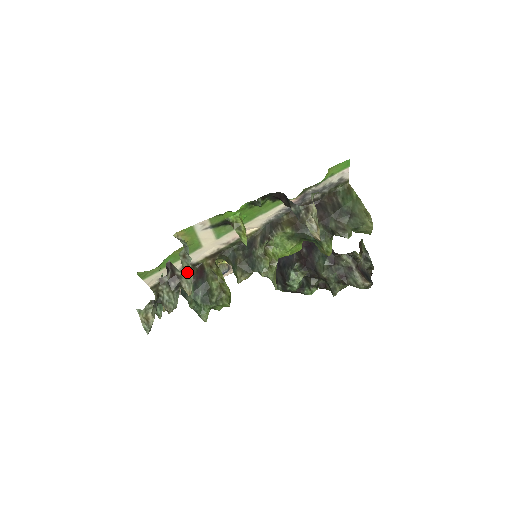
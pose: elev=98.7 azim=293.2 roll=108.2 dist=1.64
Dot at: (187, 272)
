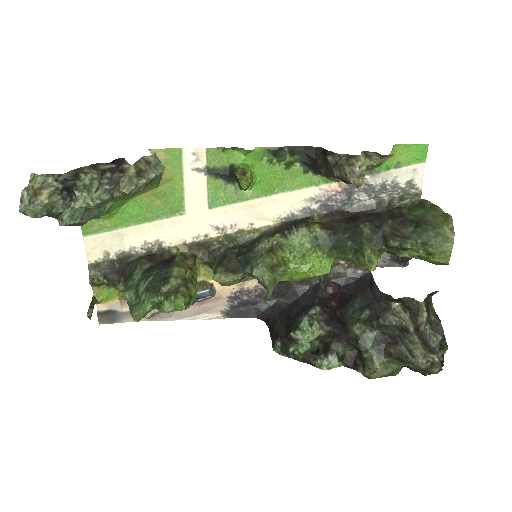
Dot at: (139, 173)
